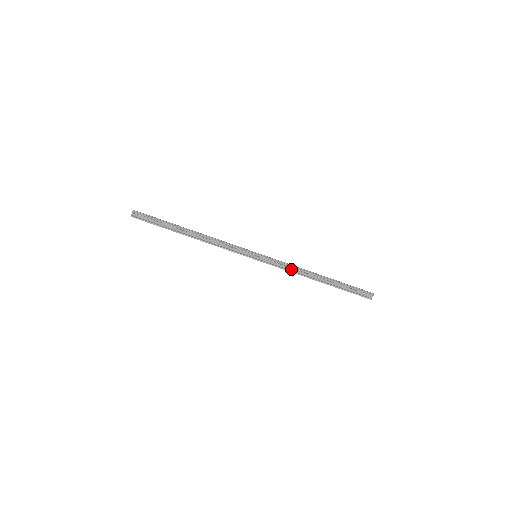
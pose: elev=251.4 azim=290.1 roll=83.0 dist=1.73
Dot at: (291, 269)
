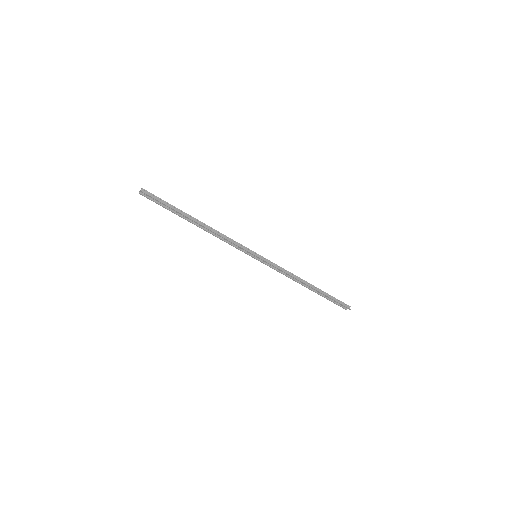
Dot at: (285, 273)
